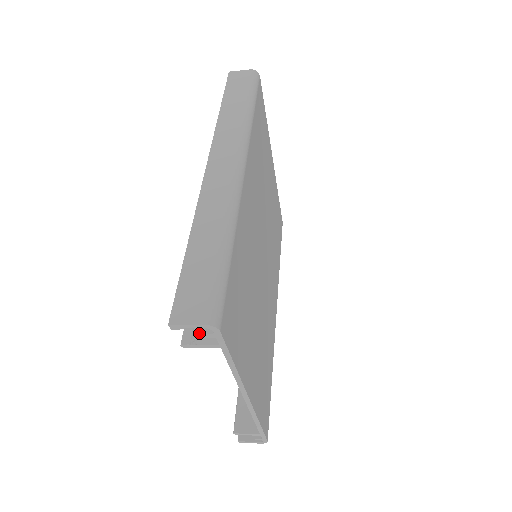
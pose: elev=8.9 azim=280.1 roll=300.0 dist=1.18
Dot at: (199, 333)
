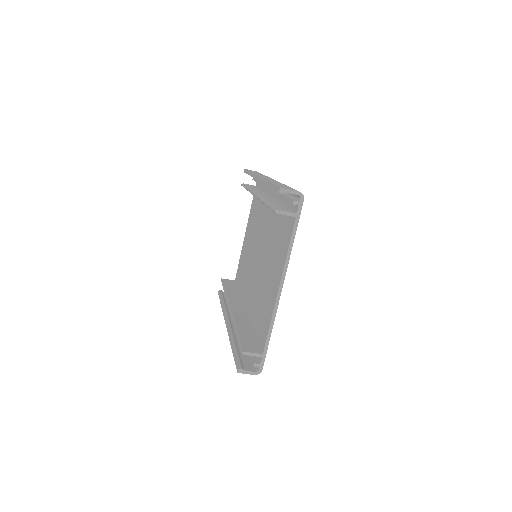
Dot at: (283, 210)
